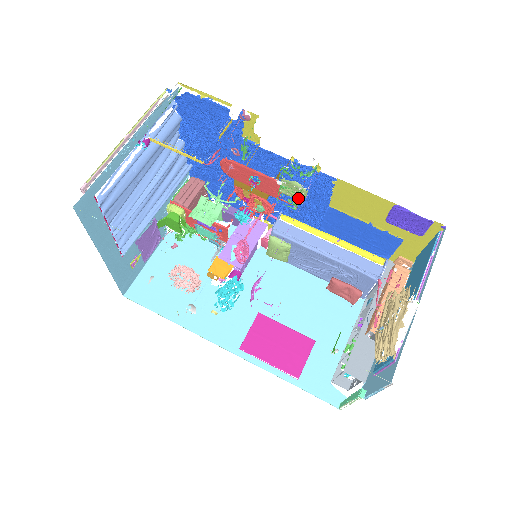
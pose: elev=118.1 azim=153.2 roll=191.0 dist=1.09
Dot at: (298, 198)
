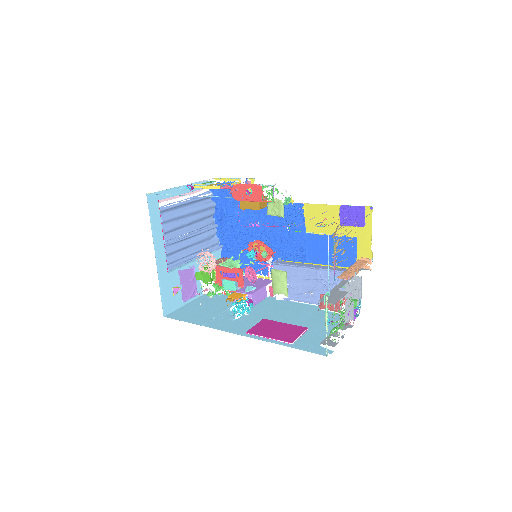
Dot at: (273, 193)
